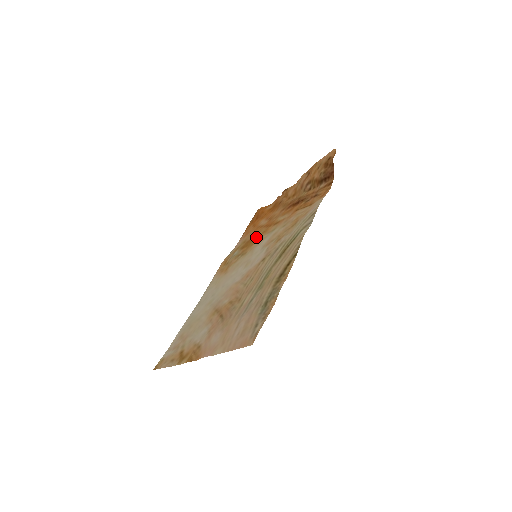
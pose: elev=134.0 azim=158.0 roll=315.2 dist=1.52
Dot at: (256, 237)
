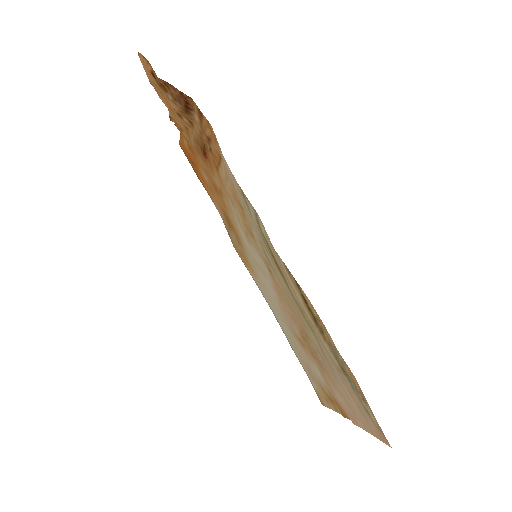
Dot at: (225, 213)
